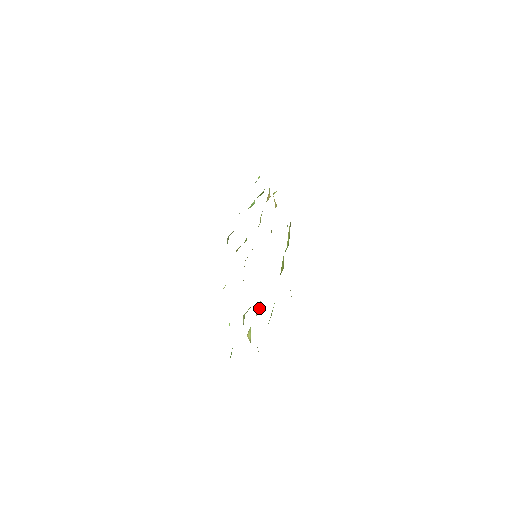
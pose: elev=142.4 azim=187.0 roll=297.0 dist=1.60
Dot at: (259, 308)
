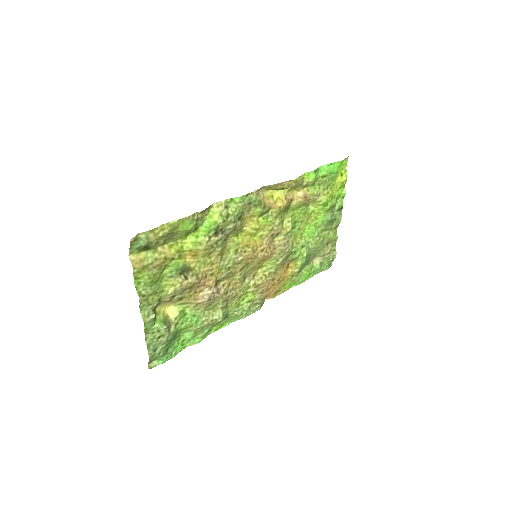
Dot at: (205, 296)
